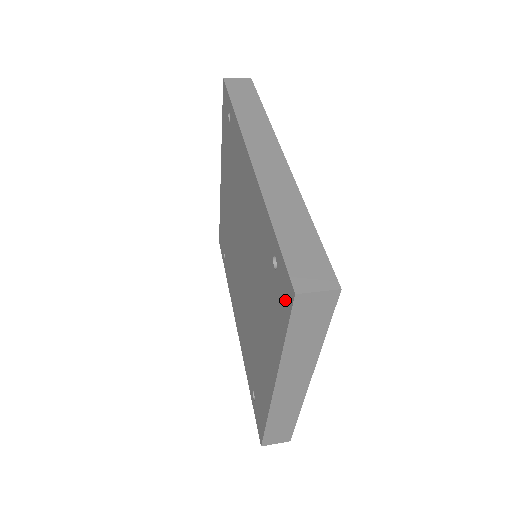
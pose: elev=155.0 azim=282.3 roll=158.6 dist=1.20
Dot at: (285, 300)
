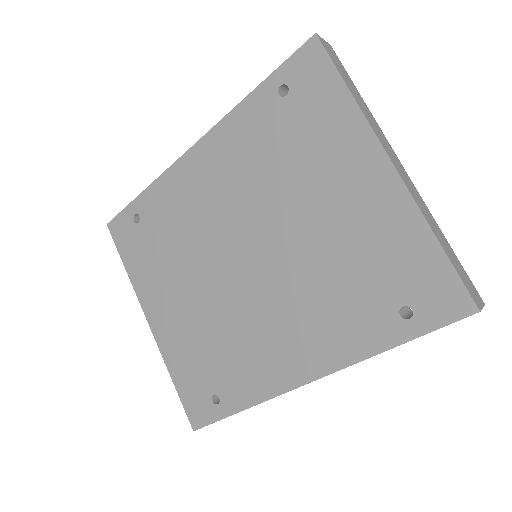
Dot at: (315, 66)
